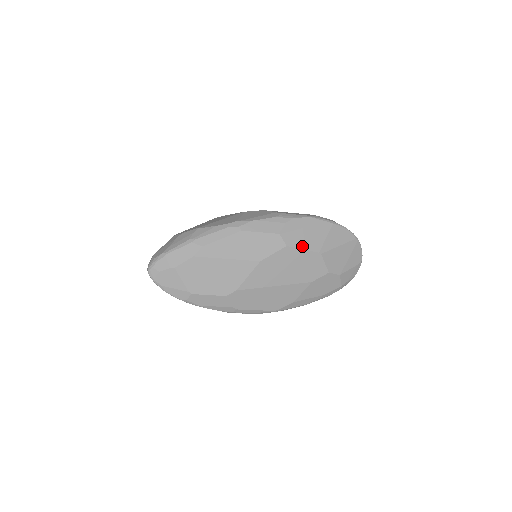
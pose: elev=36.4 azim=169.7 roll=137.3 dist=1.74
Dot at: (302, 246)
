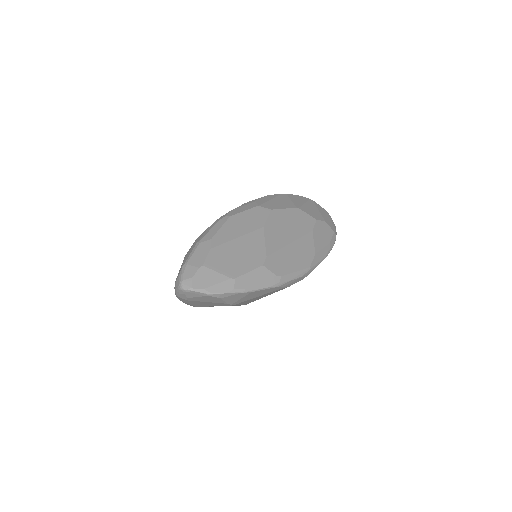
Dot at: (281, 207)
